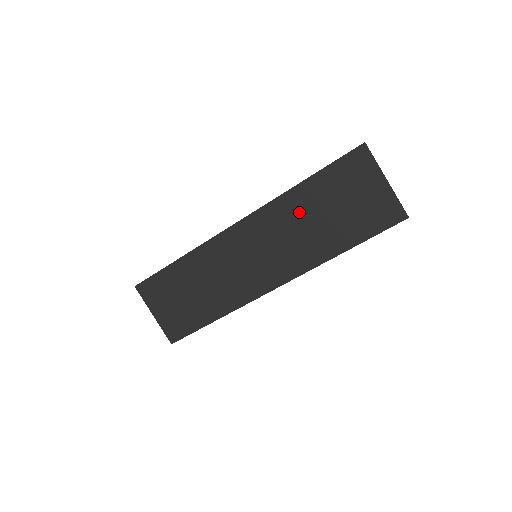
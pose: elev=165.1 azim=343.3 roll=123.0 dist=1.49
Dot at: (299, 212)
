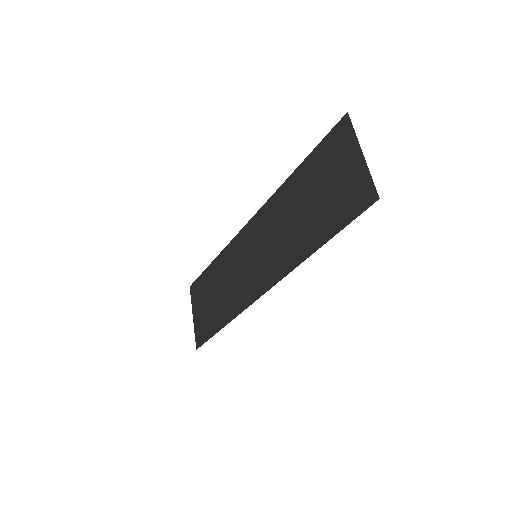
Dot at: (290, 204)
